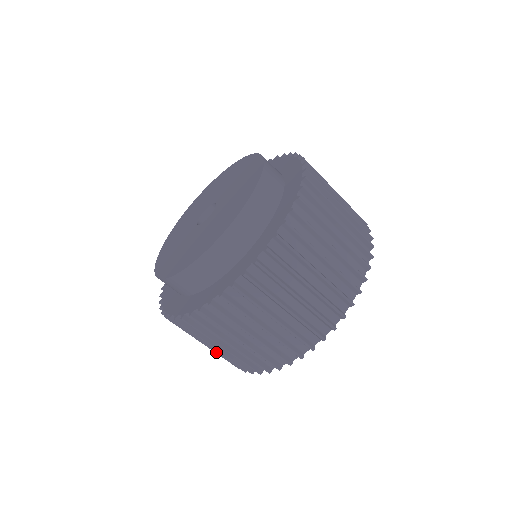
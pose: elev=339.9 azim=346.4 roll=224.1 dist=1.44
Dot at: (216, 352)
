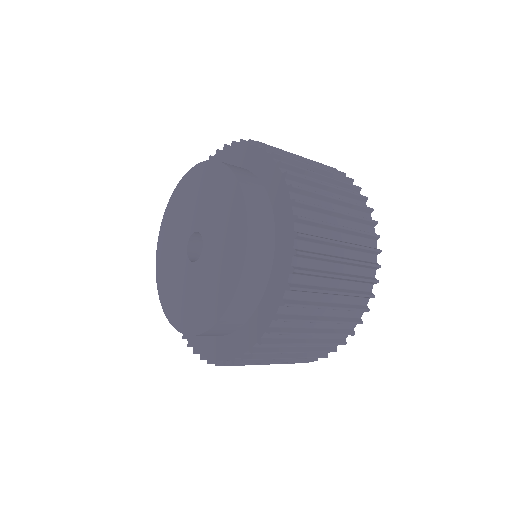
Dot at: occluded
